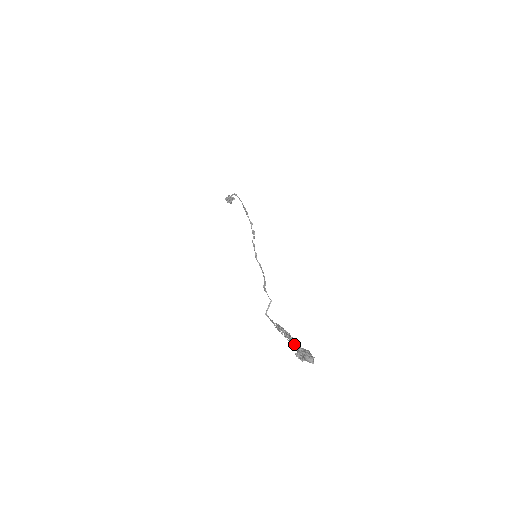
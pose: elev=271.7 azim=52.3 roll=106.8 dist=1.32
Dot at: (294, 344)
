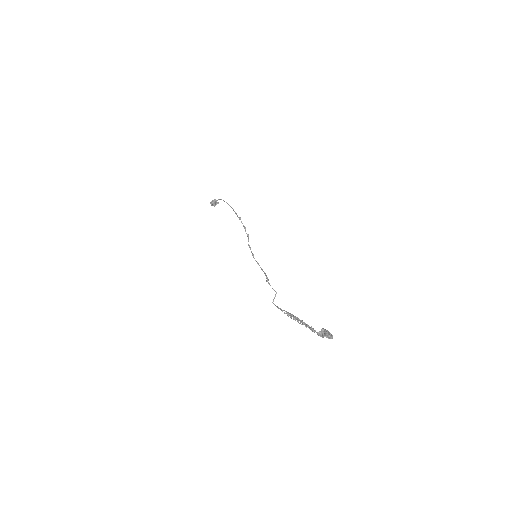
Dot at: (309, 326)
